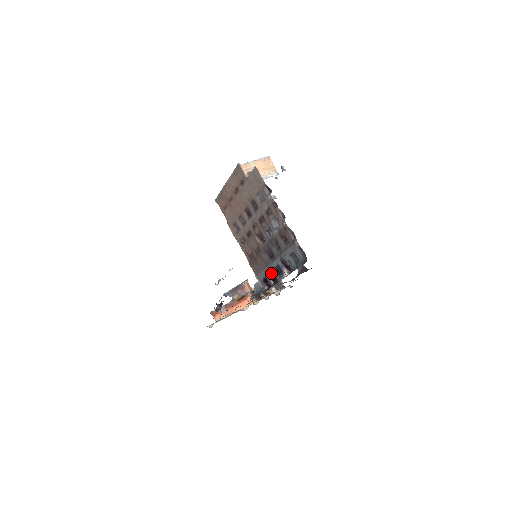
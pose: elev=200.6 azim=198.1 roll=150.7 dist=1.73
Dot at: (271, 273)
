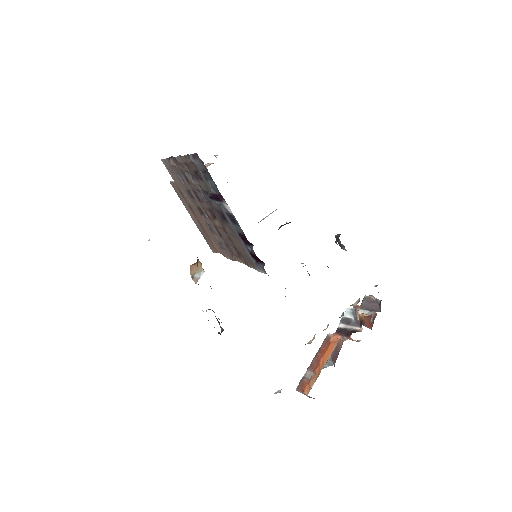
Dot at: (239, 236)
